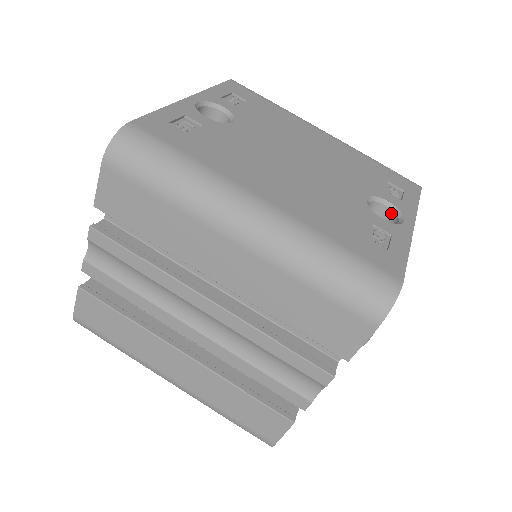
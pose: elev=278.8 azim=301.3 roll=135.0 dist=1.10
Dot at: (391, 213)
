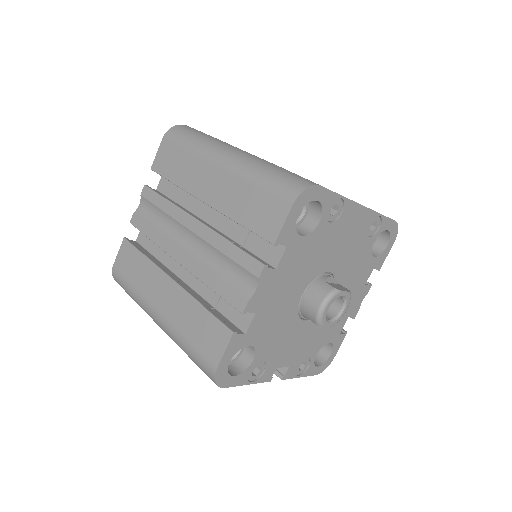
Dot at: occluded
